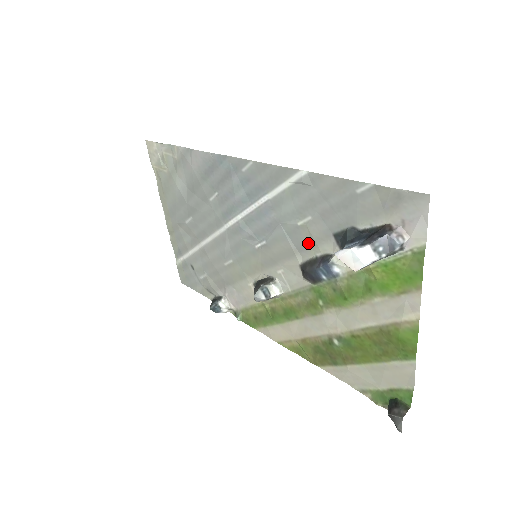
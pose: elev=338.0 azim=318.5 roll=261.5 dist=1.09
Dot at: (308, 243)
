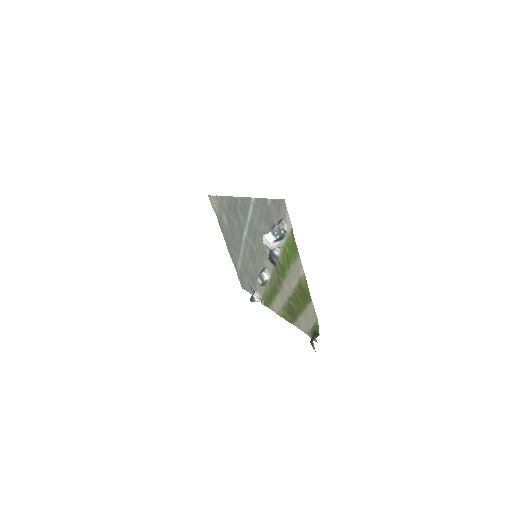
Dot at: occluded
